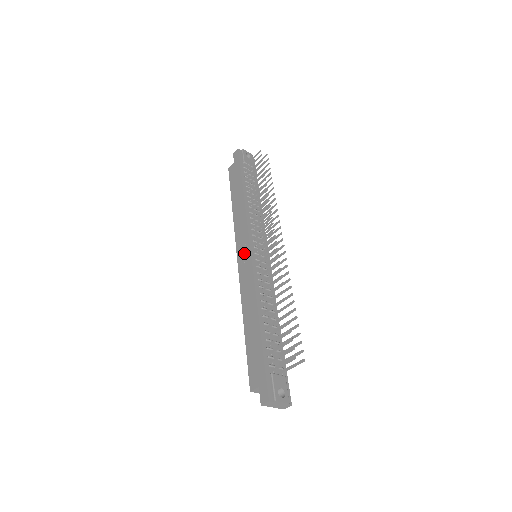
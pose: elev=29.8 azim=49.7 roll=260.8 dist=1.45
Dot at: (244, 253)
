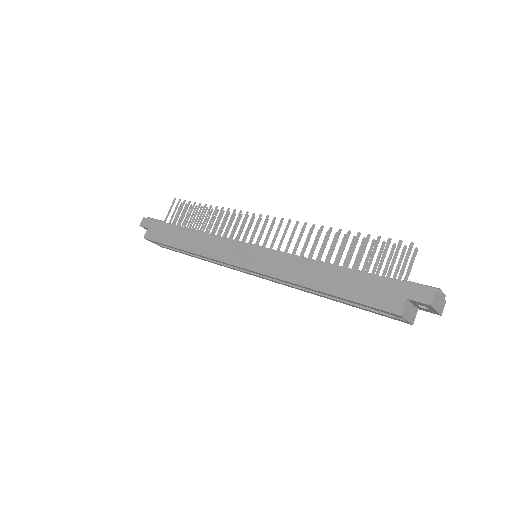
Dot at: (245, 254)
